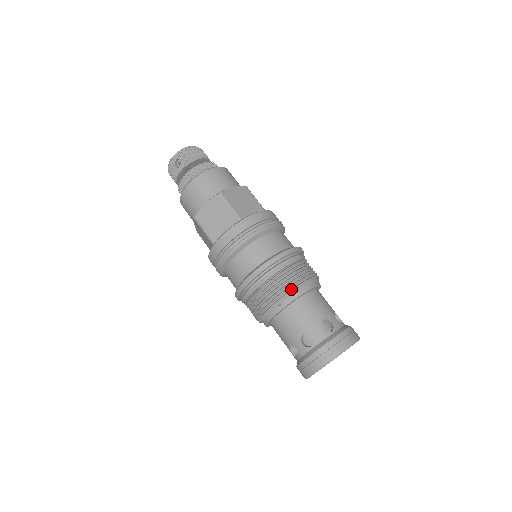
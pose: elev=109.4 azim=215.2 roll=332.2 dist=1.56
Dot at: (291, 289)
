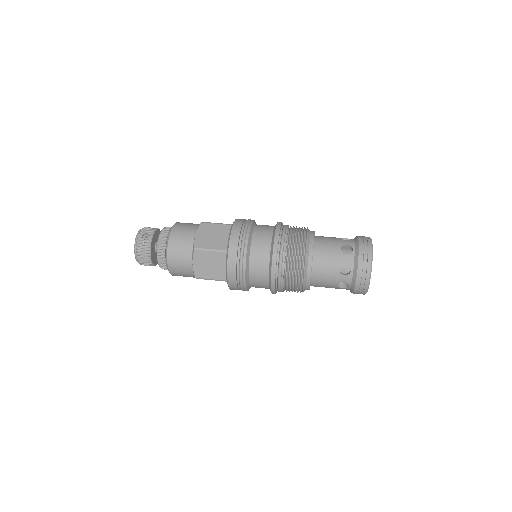
Dot at: (306, 231)
